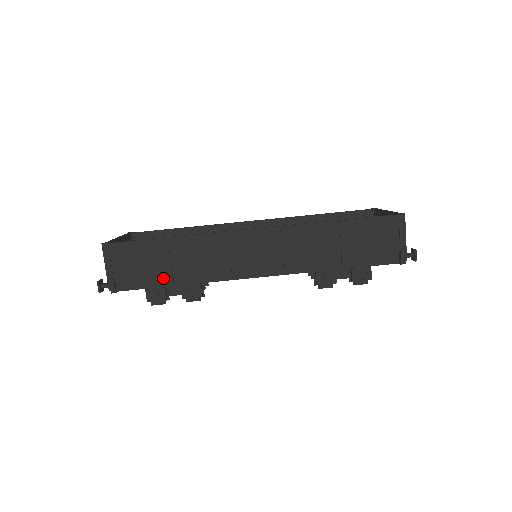
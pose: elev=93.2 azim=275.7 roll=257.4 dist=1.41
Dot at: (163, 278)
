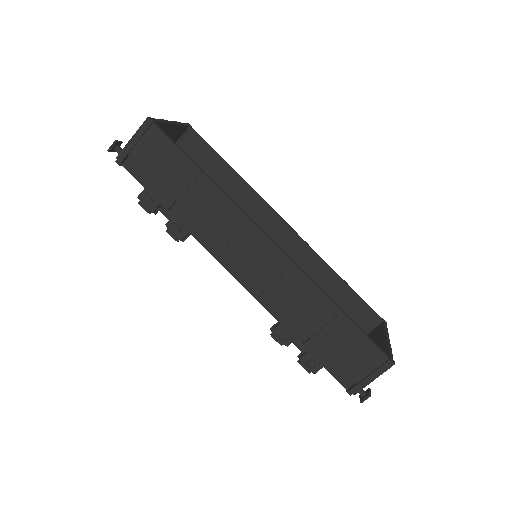
Dot at: (166, 196)
